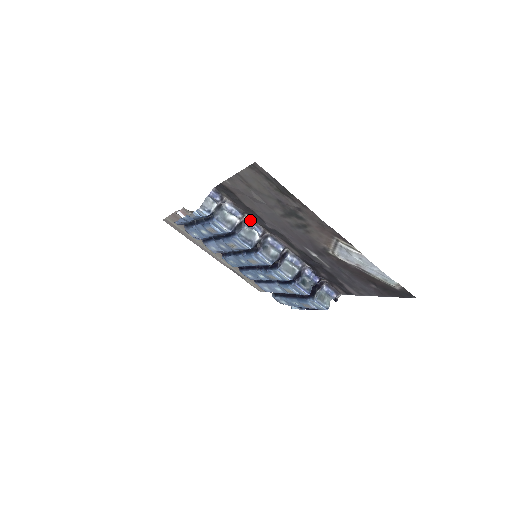
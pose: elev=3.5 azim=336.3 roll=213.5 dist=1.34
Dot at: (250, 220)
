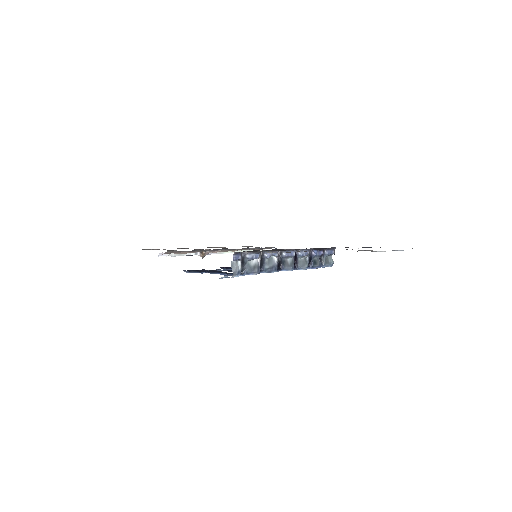
Dot at: occluded
